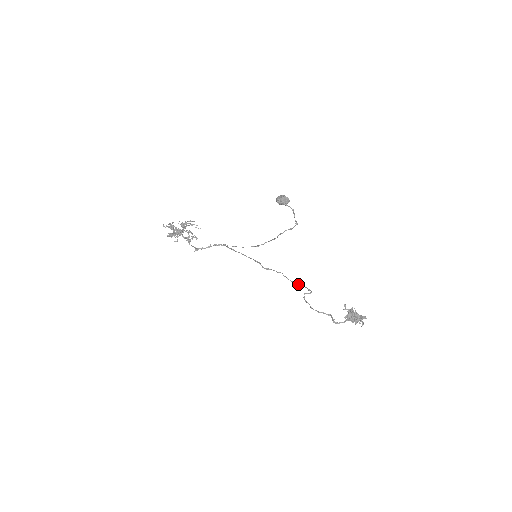
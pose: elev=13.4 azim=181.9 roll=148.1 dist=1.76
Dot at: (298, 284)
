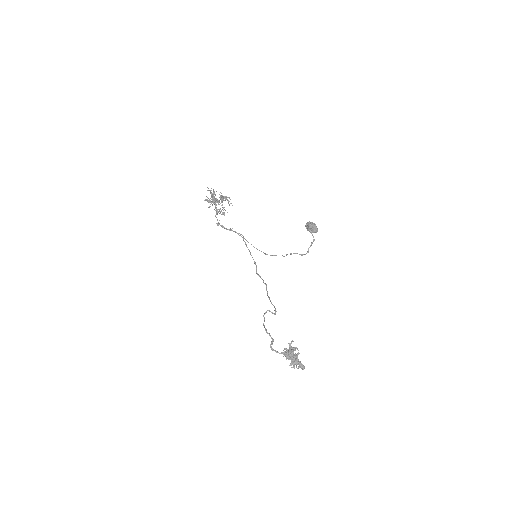
Dot at: occluded
